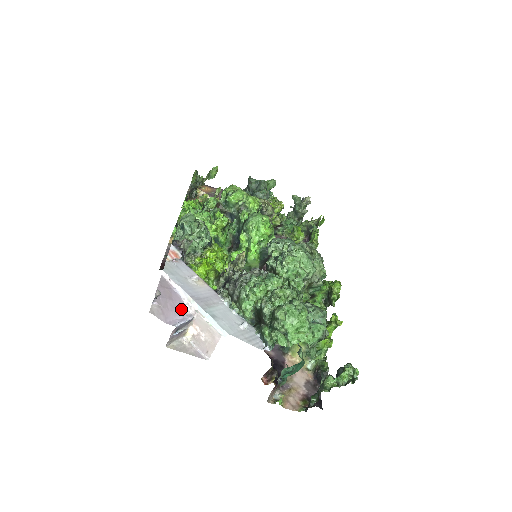
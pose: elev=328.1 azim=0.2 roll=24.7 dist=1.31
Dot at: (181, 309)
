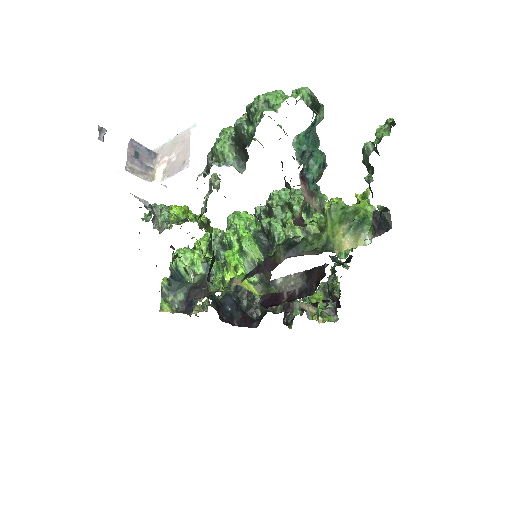
Dot at: occluded
